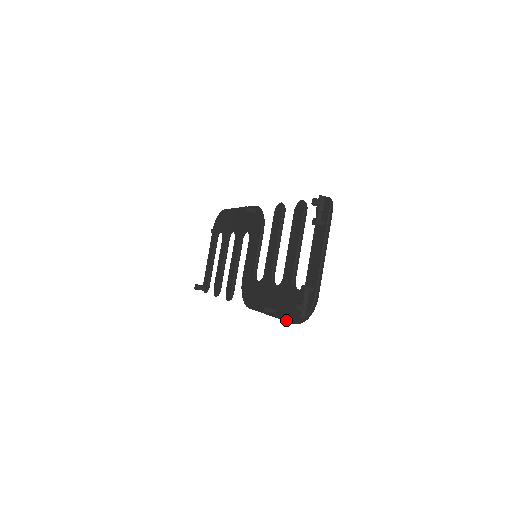
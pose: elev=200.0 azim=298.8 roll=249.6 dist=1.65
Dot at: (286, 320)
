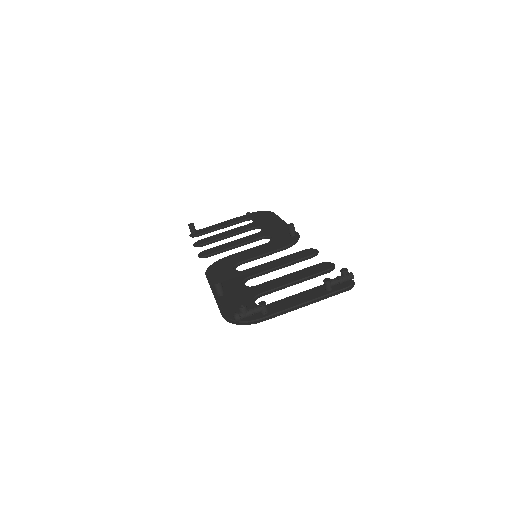
Dot at: (220, 308)
